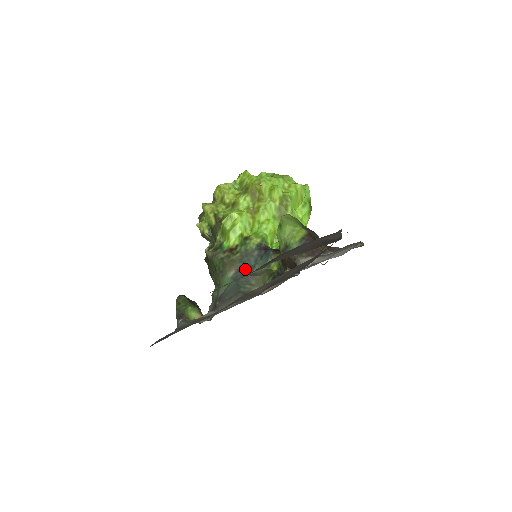
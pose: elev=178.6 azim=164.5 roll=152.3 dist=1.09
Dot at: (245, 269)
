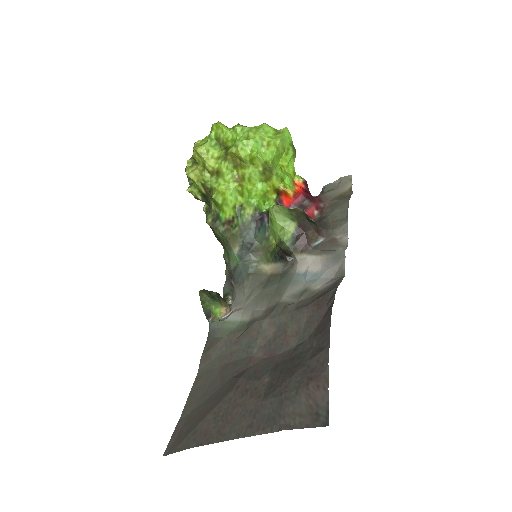
Dot at: (247, 245)
